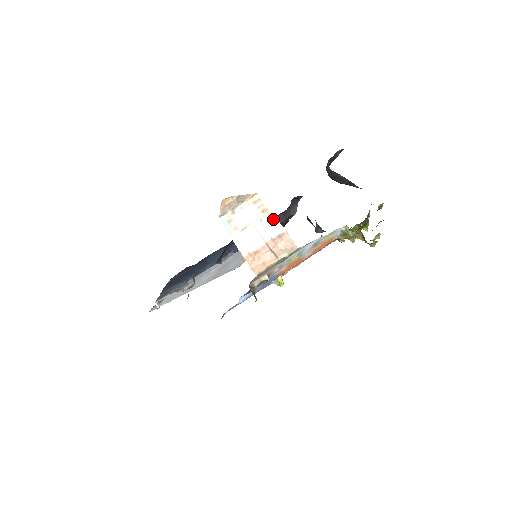
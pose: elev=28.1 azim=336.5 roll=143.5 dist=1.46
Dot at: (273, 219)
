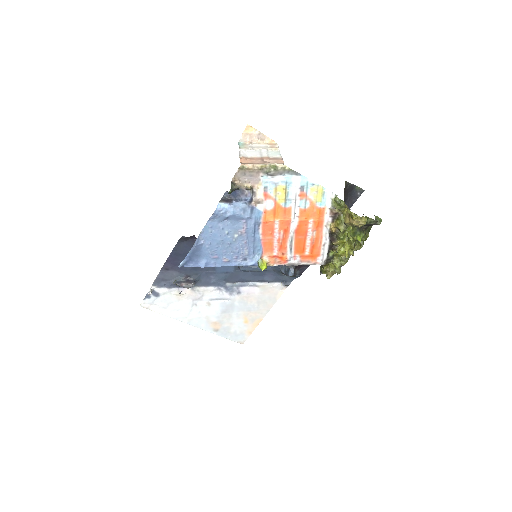
Dot at: (277, 152)
